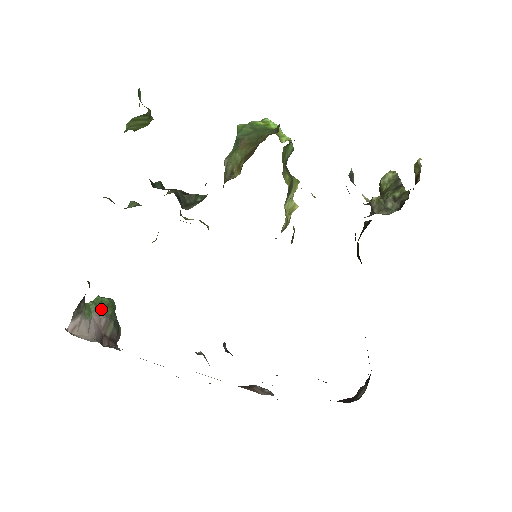
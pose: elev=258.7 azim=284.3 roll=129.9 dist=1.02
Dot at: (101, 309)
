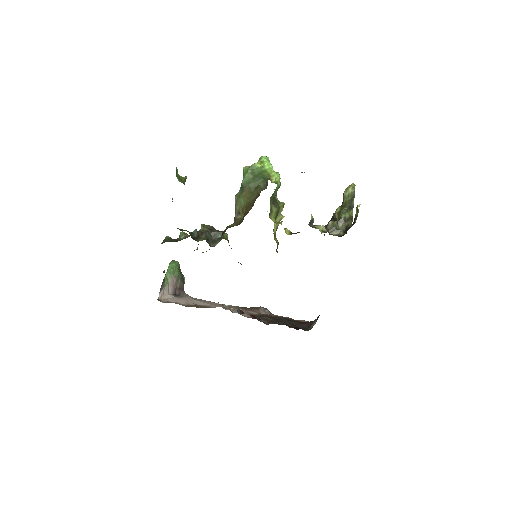
Dot at: (172, 274)
